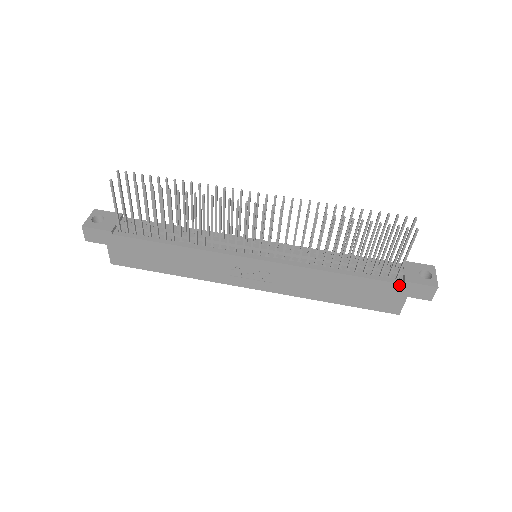
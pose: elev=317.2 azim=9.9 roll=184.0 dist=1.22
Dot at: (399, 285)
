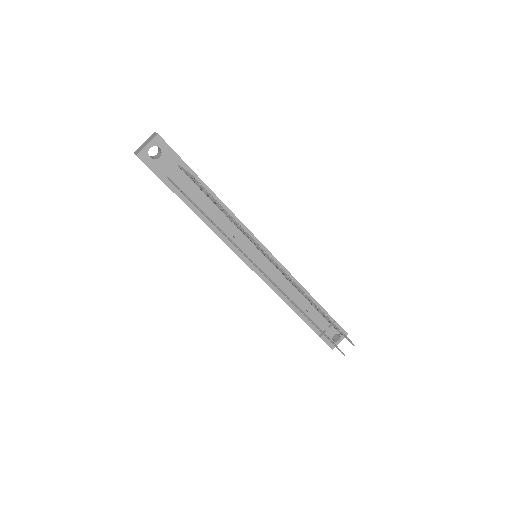
Dot at: (316, 333)
